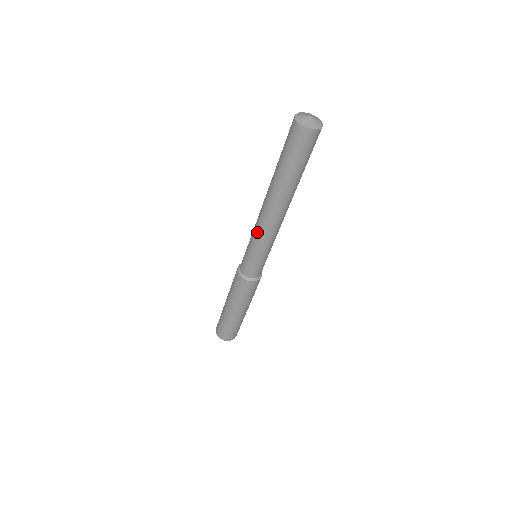
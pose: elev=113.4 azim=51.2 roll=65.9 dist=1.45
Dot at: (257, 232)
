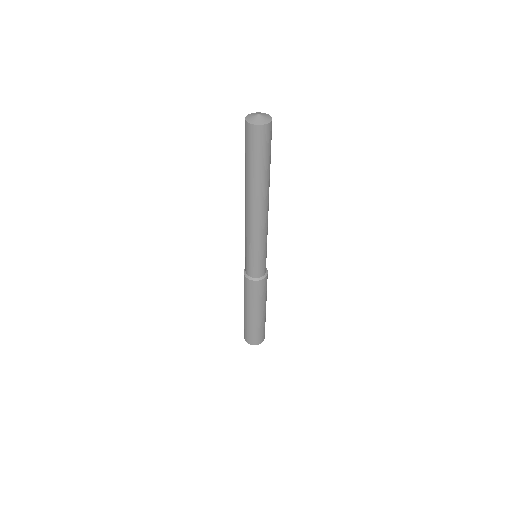
Dot at: (249, 234)
